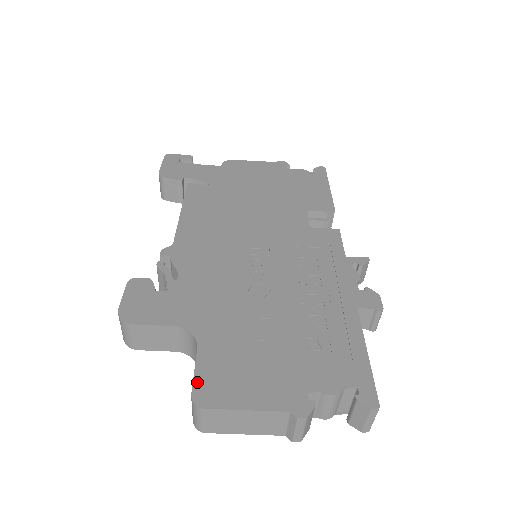
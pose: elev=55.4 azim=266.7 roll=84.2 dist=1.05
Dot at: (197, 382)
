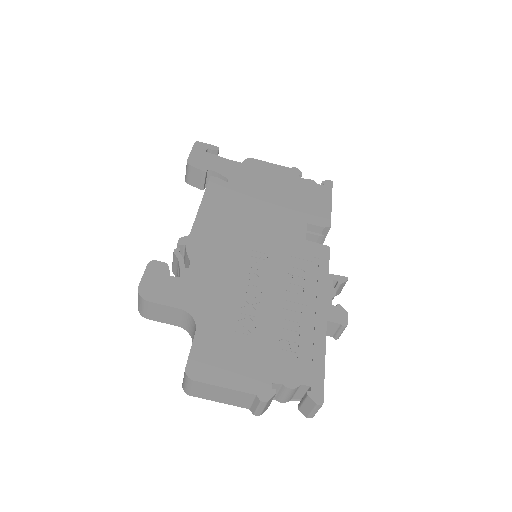
Dot at: (191, 359)
